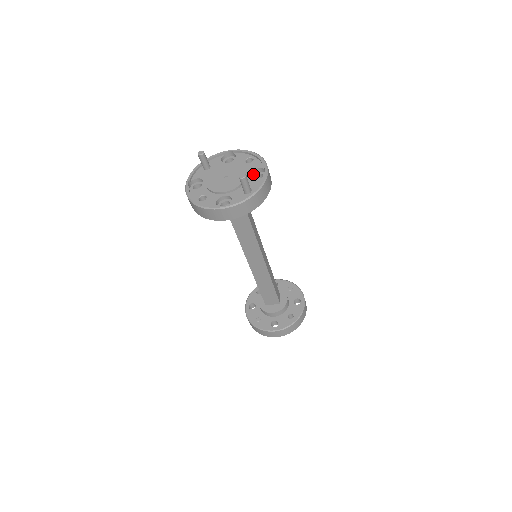
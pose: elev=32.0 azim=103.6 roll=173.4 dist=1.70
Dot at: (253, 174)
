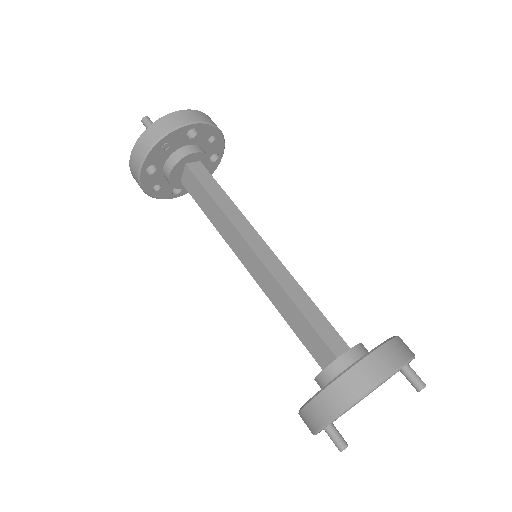
Dot at: (189, 130)
